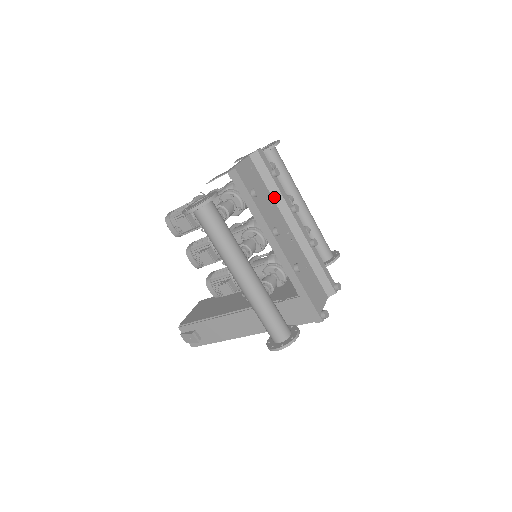
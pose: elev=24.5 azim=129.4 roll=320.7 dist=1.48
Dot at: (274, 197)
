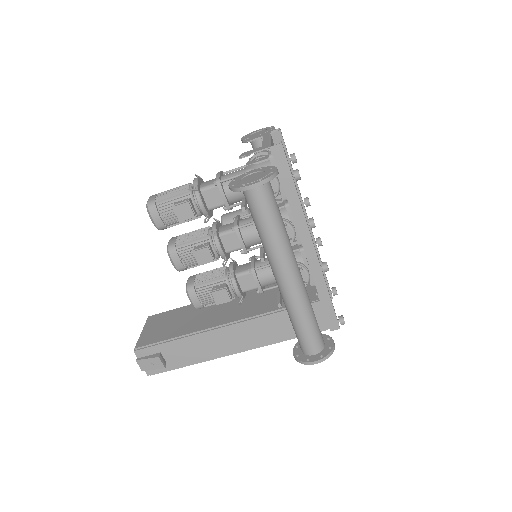
Dot at: occluded
